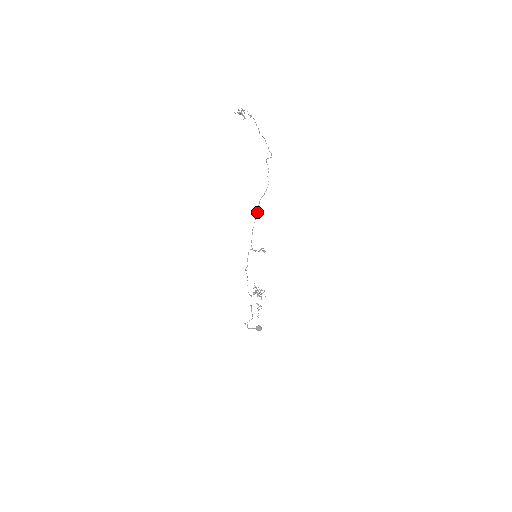
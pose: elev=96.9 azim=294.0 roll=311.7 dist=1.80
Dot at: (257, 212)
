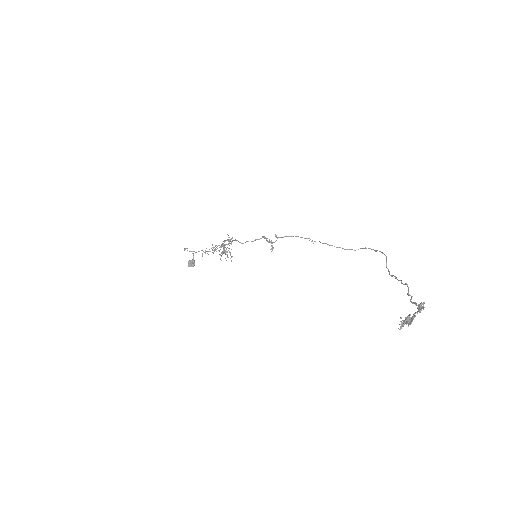
Dot at: occluded
